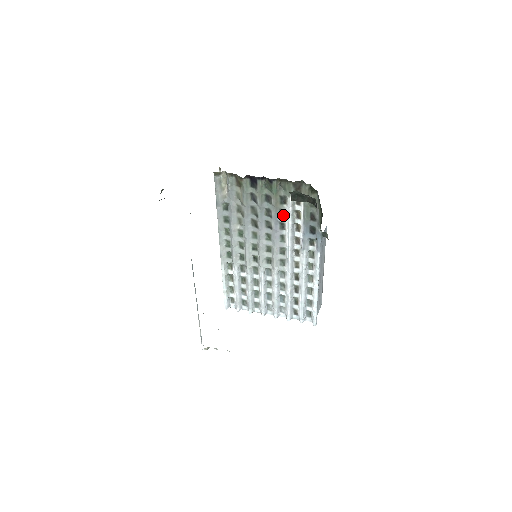
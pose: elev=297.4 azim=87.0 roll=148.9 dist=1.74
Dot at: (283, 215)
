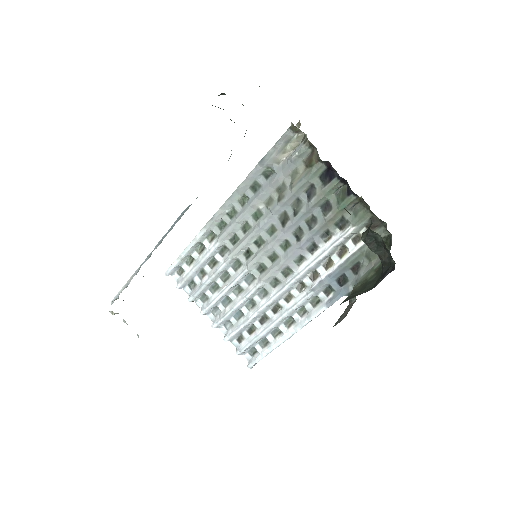
Dot at: (325, 238)
